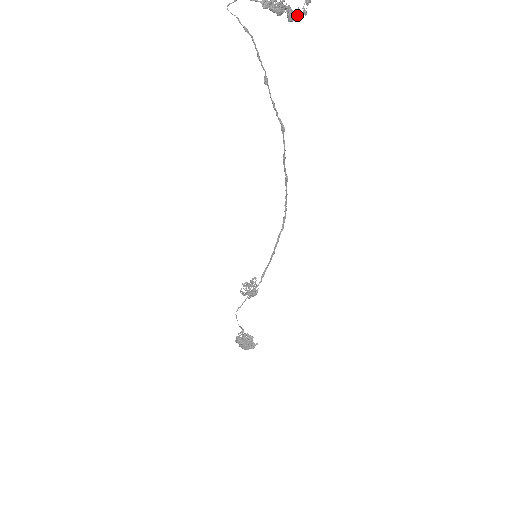
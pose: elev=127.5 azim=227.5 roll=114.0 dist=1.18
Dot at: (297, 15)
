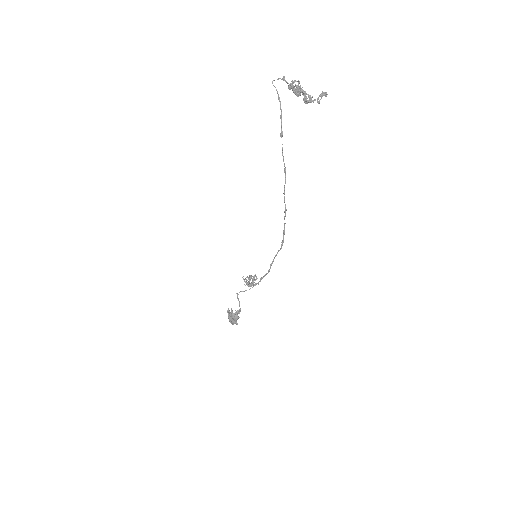
Dot at: (312, 101)
